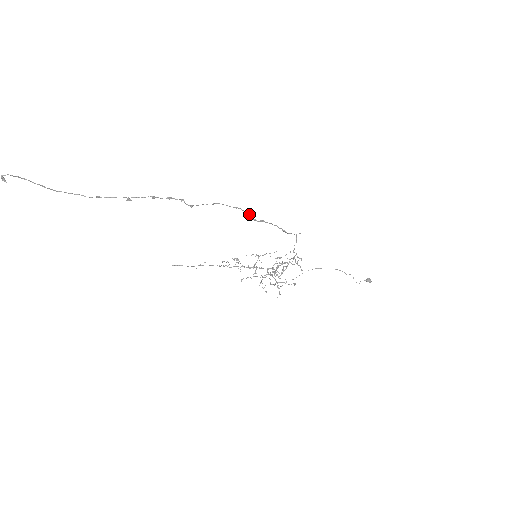
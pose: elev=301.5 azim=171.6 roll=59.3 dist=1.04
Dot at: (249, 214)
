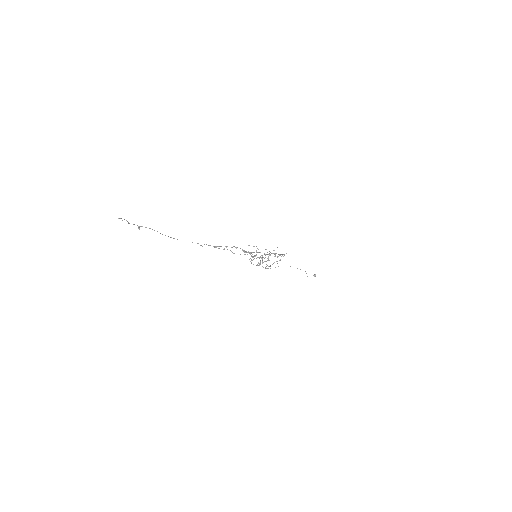
Dot at: (264, 254)
